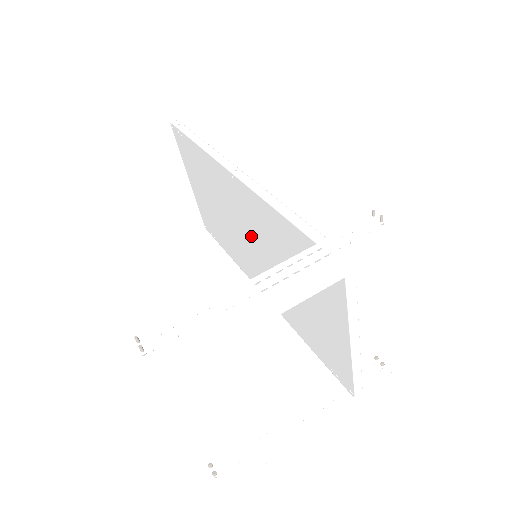
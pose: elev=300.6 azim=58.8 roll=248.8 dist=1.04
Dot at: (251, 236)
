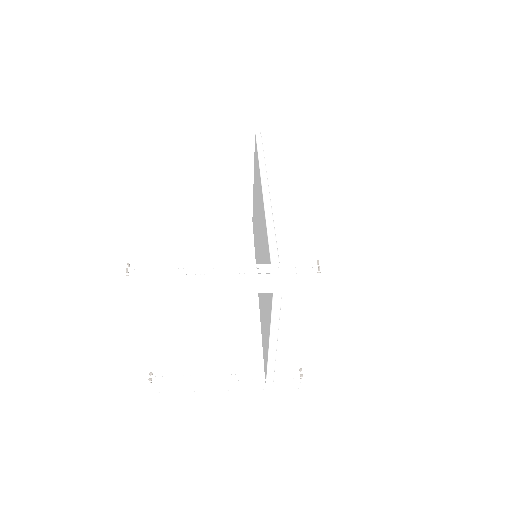
Dot at: (260, 241)
